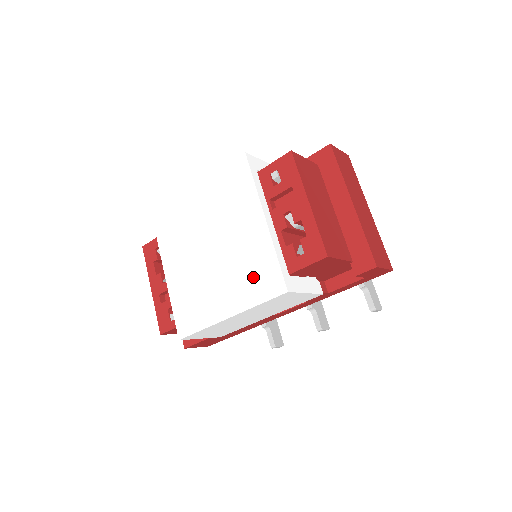
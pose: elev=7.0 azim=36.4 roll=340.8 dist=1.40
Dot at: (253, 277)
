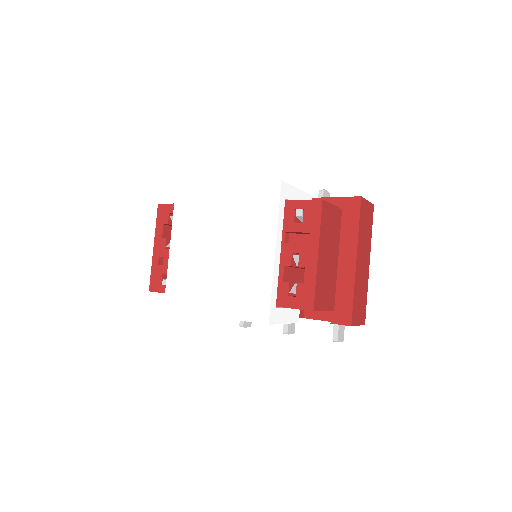
Dot at: (245, 295)
